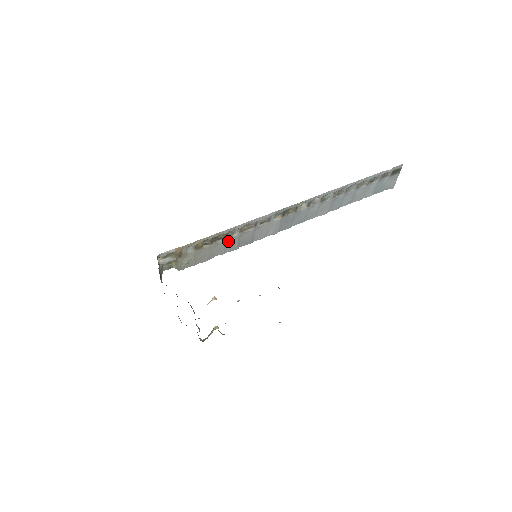
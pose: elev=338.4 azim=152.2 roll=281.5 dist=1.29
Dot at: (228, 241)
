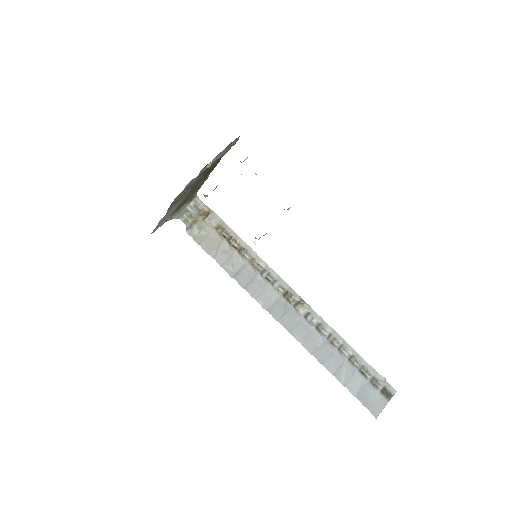
Dot at: (235, 258)
